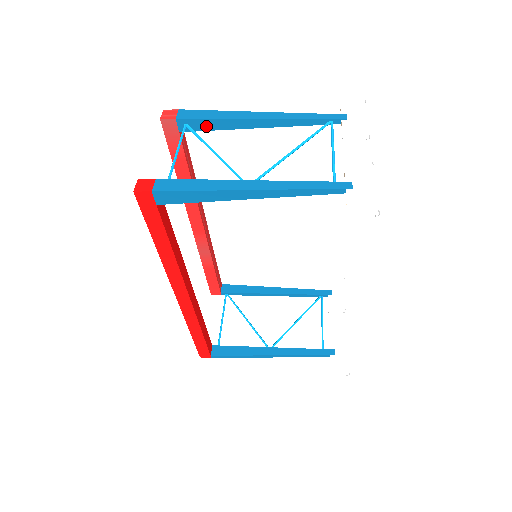
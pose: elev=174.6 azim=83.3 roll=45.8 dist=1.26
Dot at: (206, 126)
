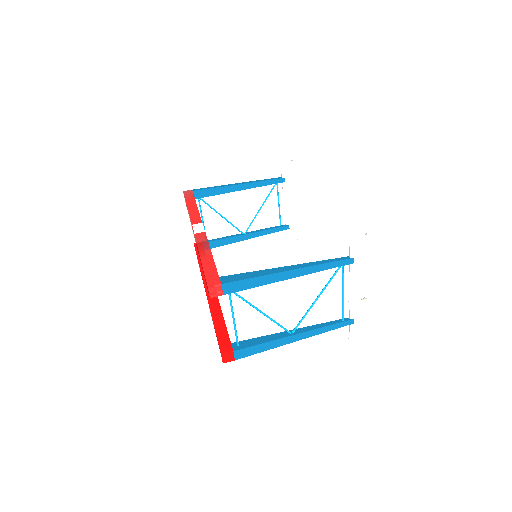
Dot at: occluded
